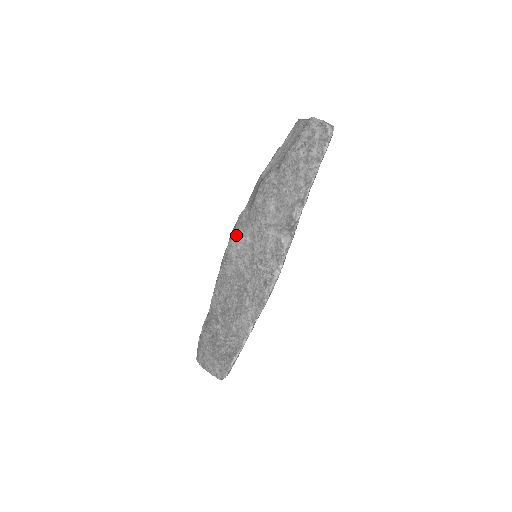
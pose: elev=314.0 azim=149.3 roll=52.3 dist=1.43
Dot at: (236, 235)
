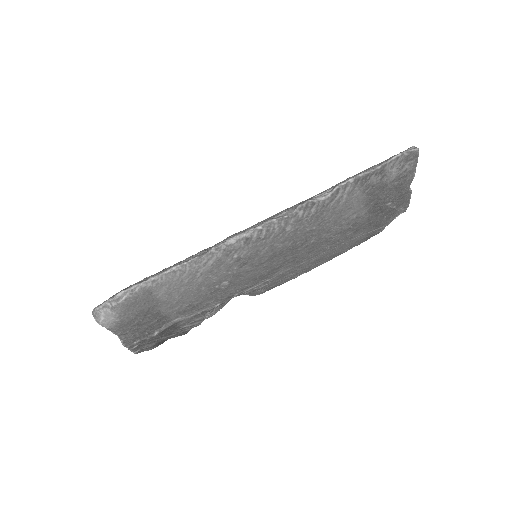
Dot at: occluded
